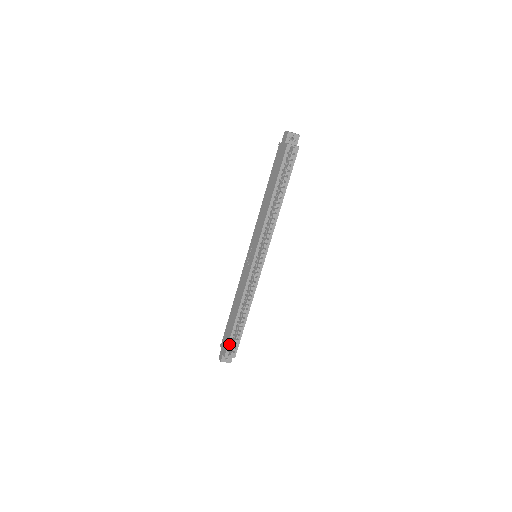
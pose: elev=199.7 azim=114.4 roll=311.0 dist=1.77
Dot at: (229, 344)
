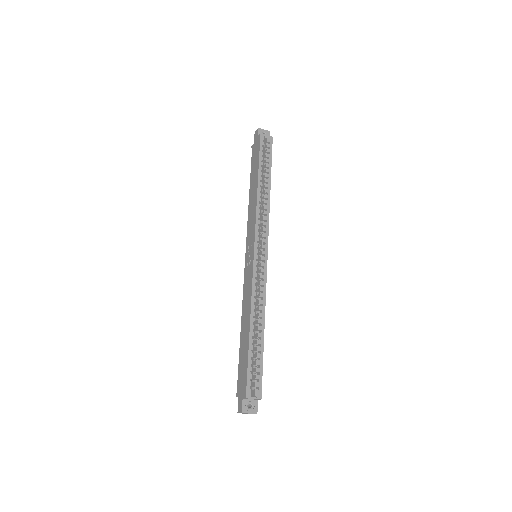
Dot at: (248, 374)
